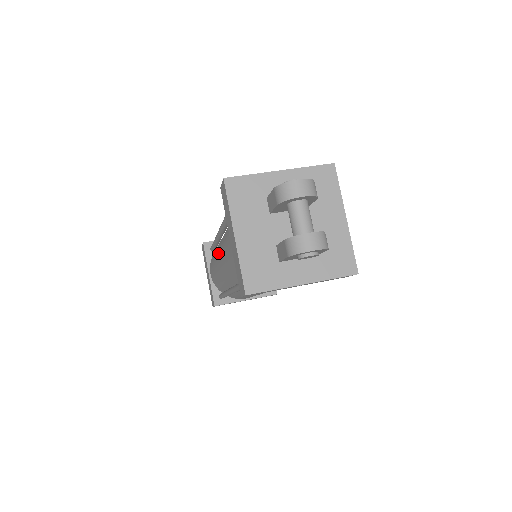
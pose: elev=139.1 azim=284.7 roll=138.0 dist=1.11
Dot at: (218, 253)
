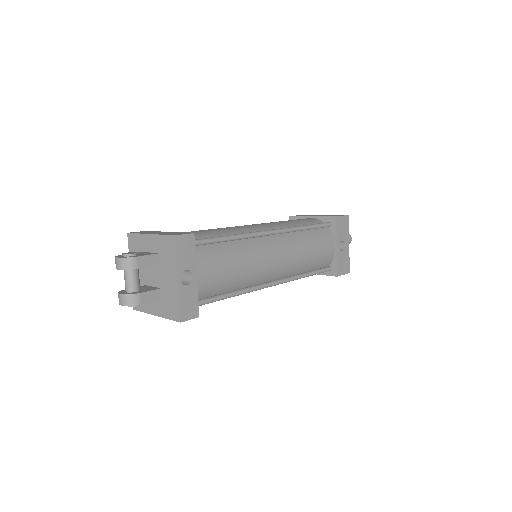
Dot at: occluded
